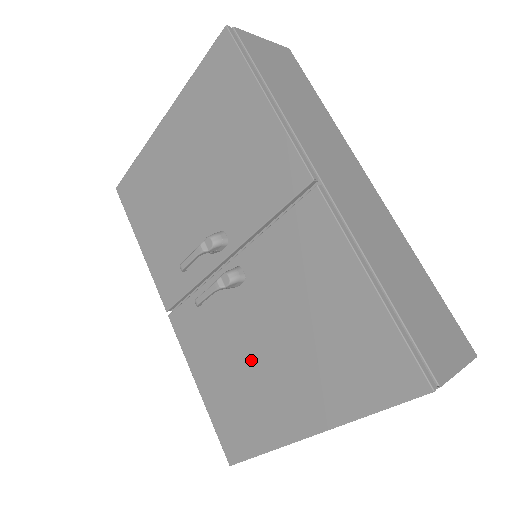
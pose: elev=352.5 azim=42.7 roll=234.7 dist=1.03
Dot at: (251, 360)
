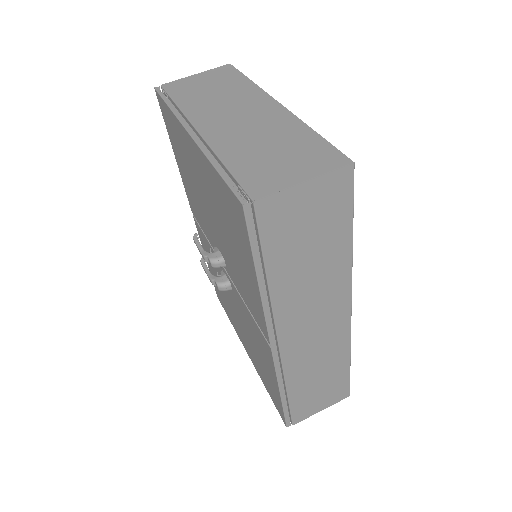
Dot at: (230, 304)
